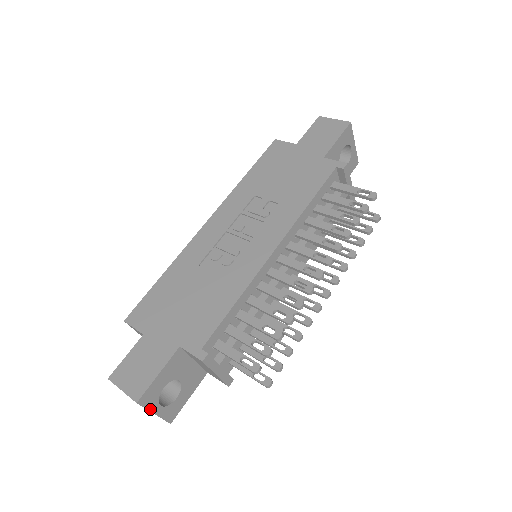
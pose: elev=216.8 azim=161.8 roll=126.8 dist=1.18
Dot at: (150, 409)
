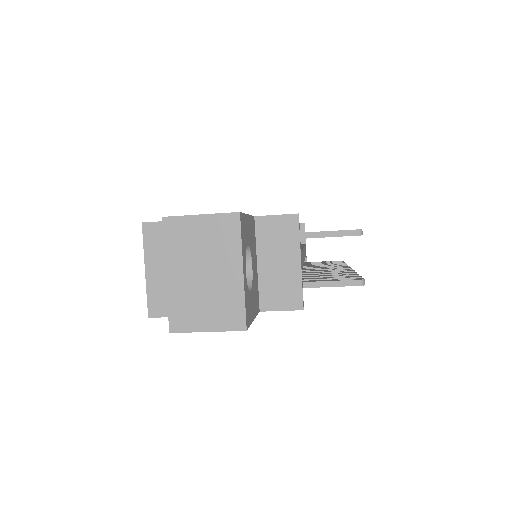
Dot at: (242, 253)
